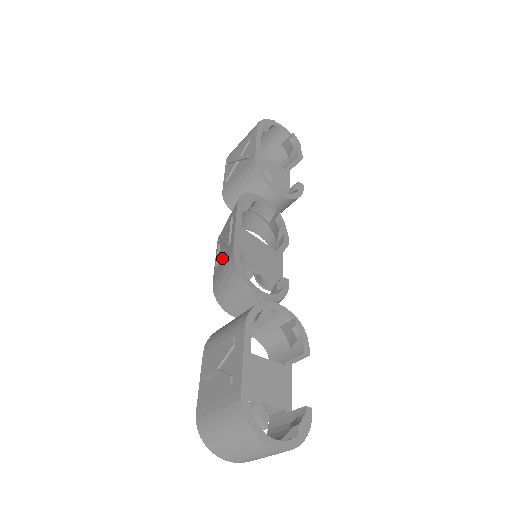
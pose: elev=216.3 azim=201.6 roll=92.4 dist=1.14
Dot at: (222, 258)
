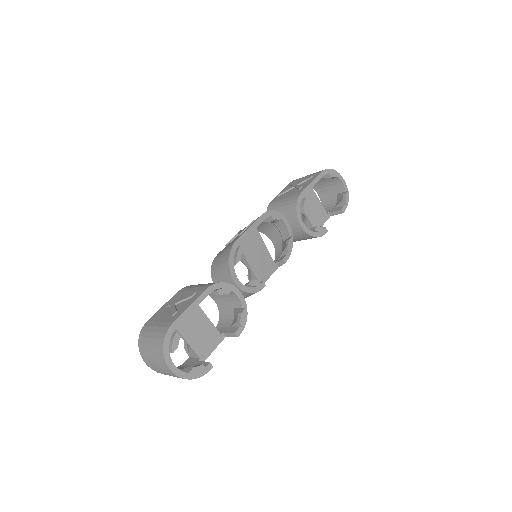
Dot at: (231, 242)
